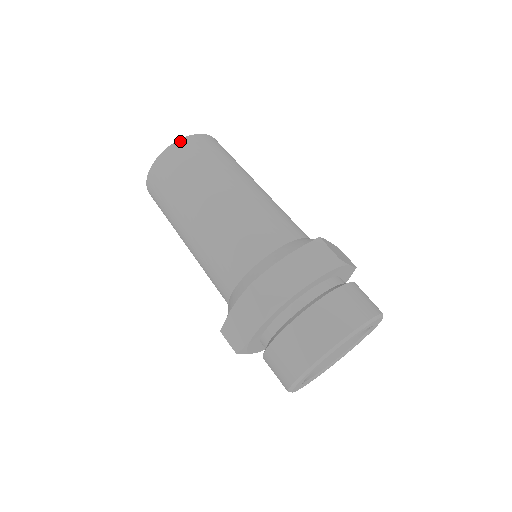
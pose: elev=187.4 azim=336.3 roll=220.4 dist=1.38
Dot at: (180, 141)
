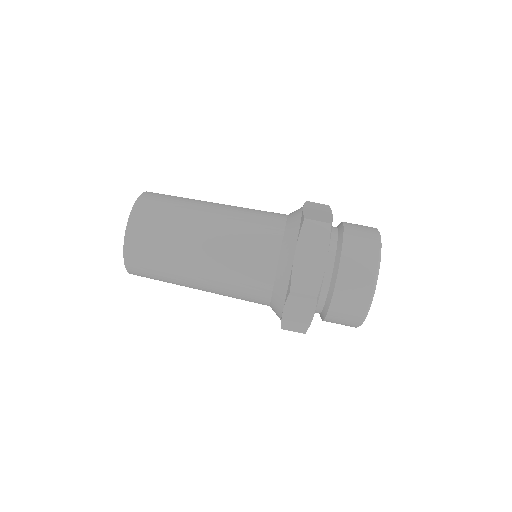
Dot at: (129, 223)
